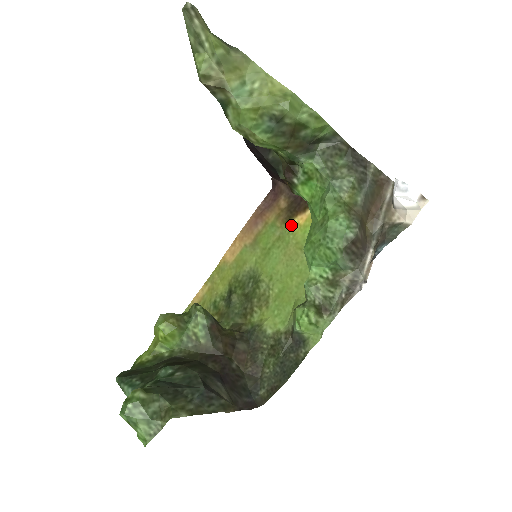
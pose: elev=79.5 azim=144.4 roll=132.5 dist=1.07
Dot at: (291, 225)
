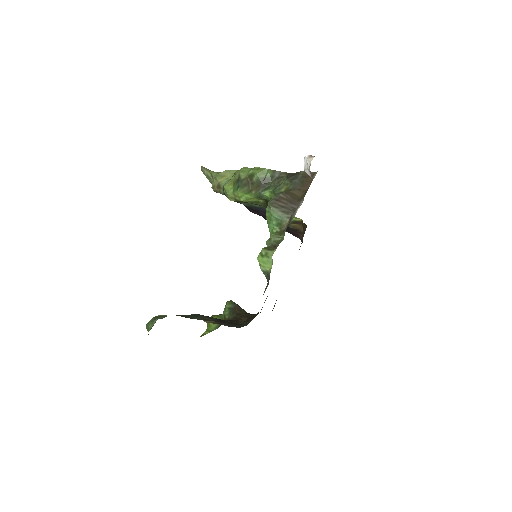
Dot at: occluded
